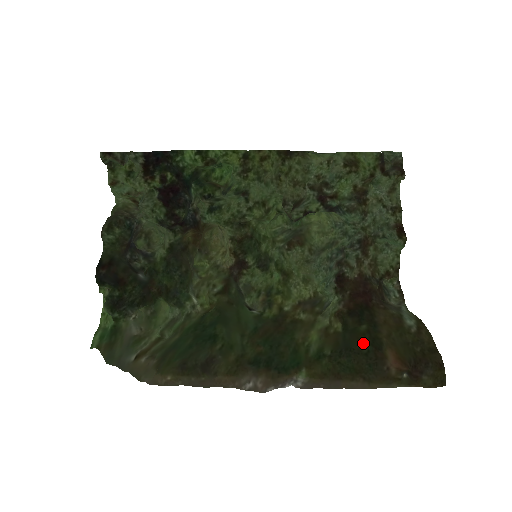
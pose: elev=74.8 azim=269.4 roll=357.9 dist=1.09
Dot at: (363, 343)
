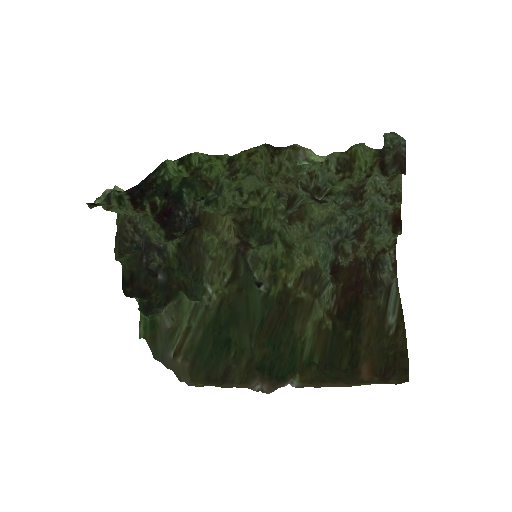
Dot at: (343, 360)
